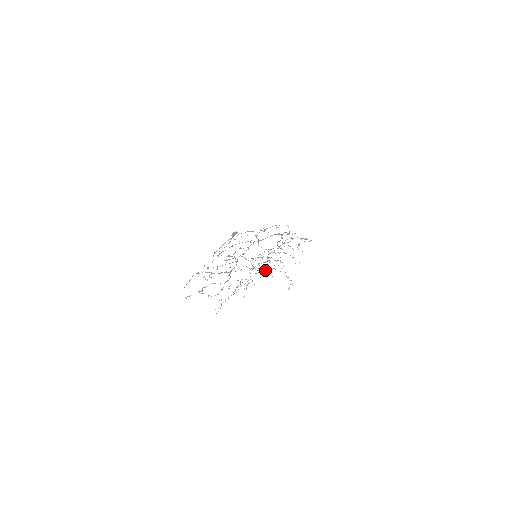
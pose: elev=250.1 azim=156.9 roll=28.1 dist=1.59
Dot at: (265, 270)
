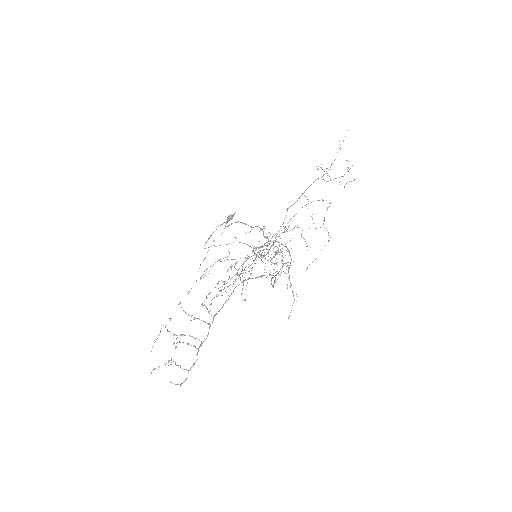
Dot at: occluded
